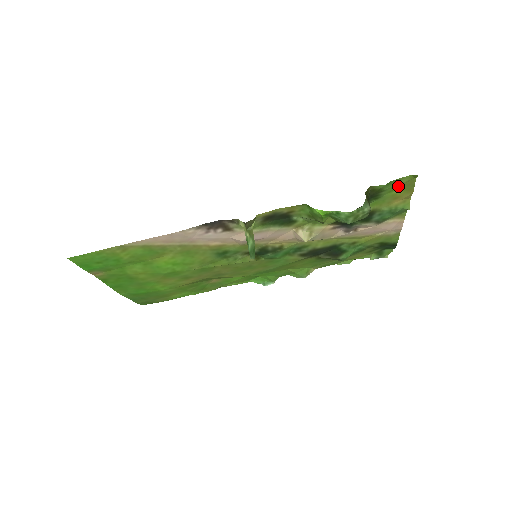
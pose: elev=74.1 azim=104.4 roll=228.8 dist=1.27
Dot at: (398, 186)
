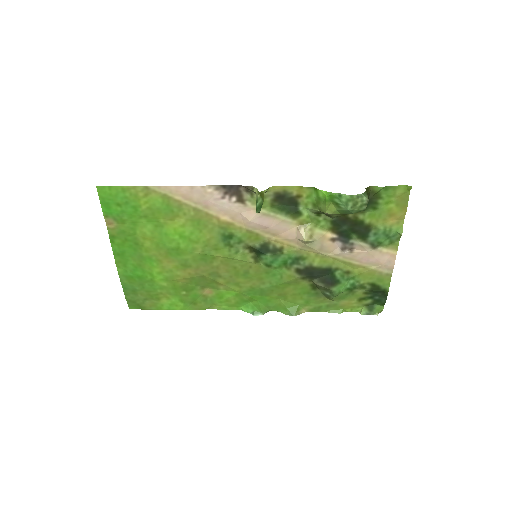
Dot at: (394, 198)
